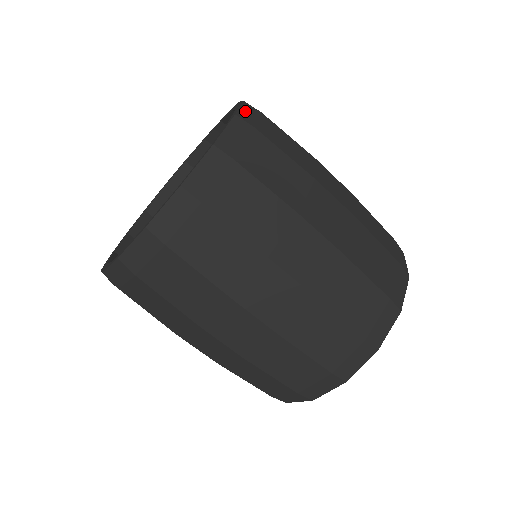
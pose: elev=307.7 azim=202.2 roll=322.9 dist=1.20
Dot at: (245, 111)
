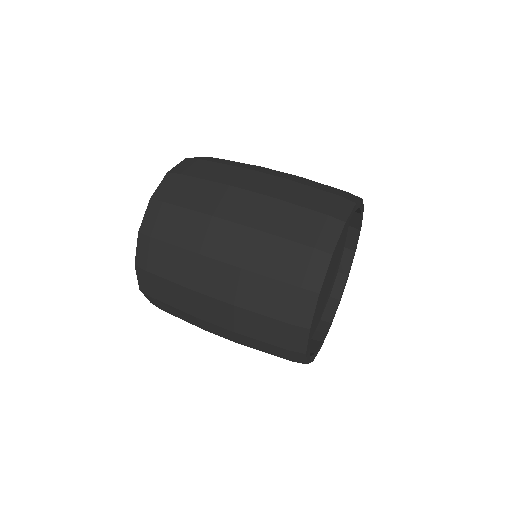
Dot at: occluded
